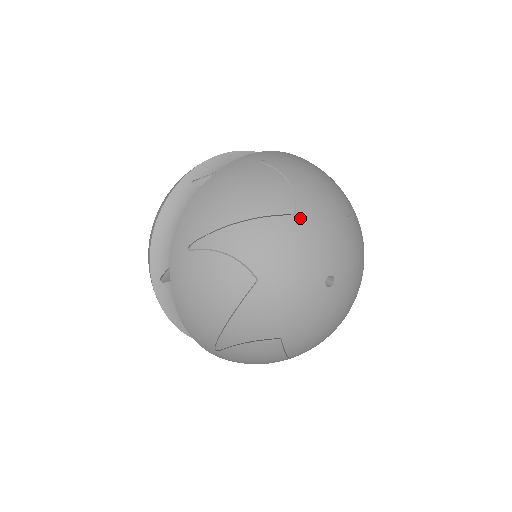
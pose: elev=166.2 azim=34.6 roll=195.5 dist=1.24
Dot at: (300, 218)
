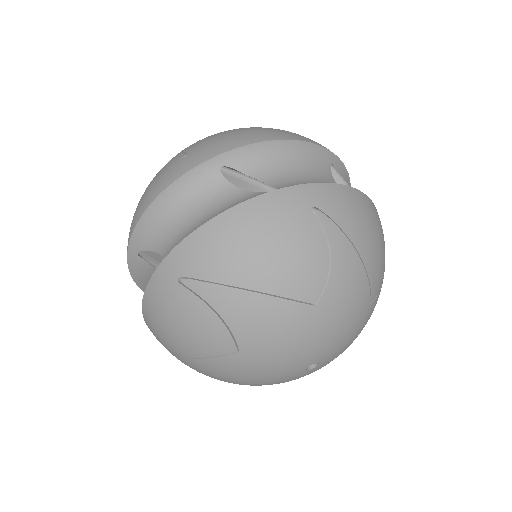
Dot at: (319, 310)
